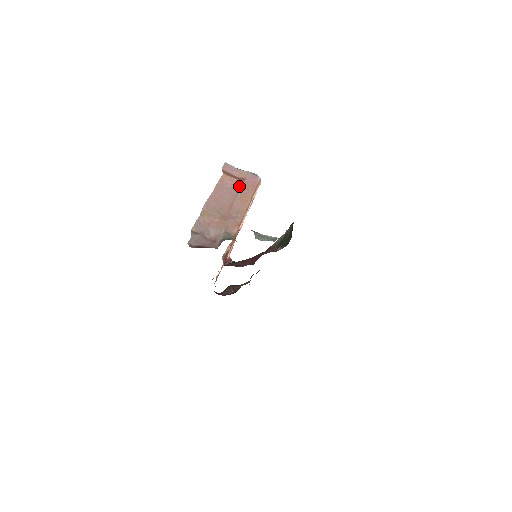
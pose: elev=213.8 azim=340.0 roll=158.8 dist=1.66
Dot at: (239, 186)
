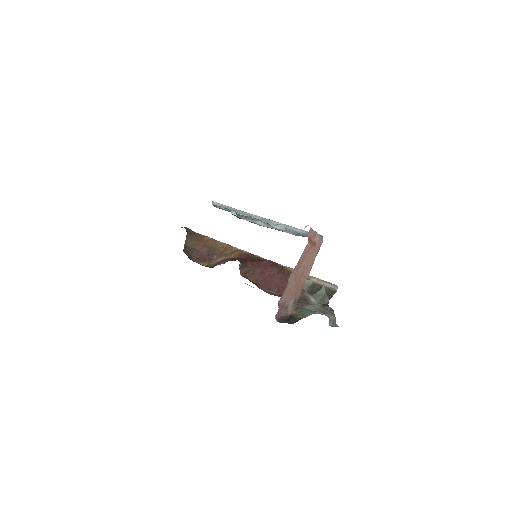
Dot at: (312, 251)
